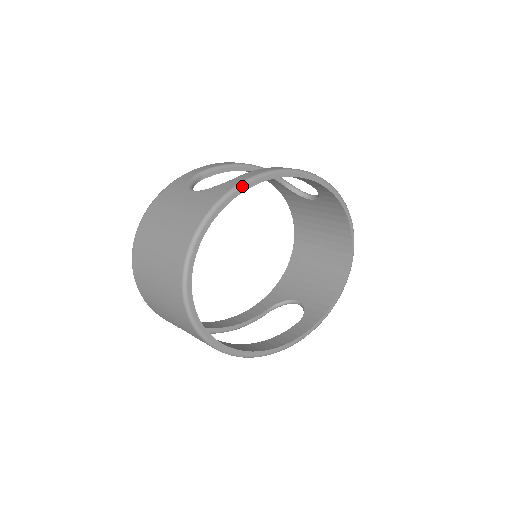
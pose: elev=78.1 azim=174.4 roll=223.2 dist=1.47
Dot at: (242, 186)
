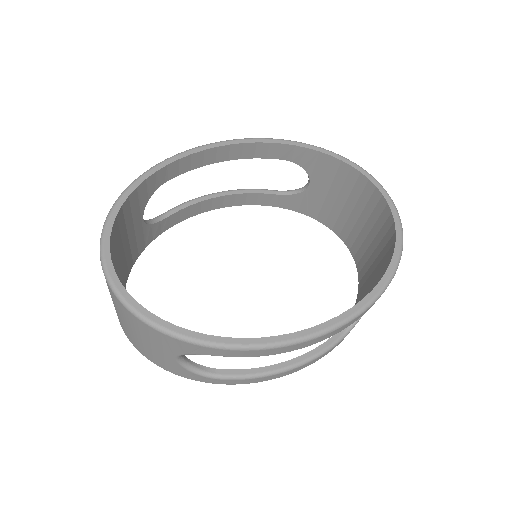
Dot at: (152, 169)
